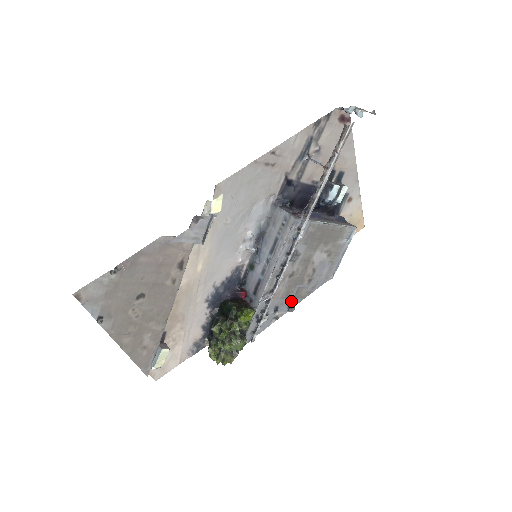
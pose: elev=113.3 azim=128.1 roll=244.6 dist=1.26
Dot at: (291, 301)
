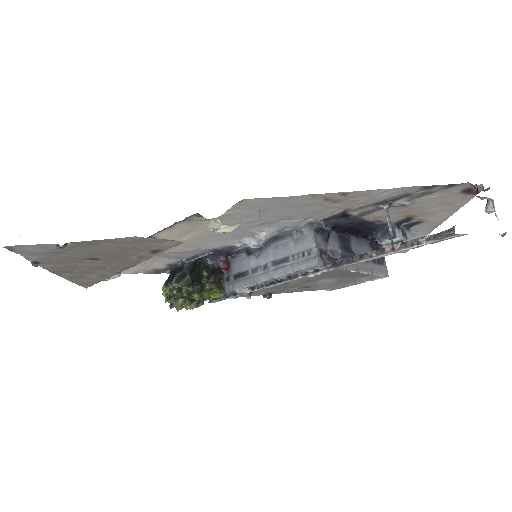
Dot at: (271, 292)
